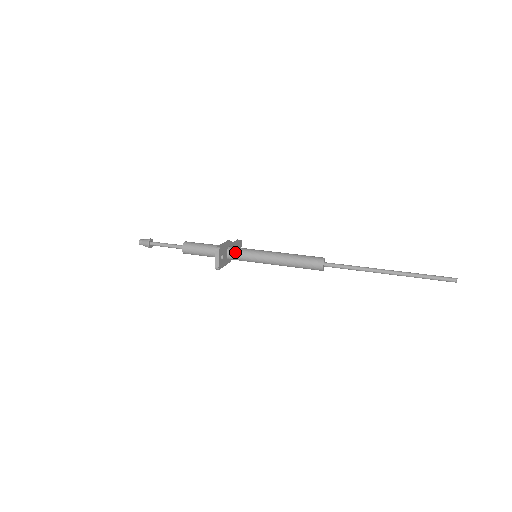
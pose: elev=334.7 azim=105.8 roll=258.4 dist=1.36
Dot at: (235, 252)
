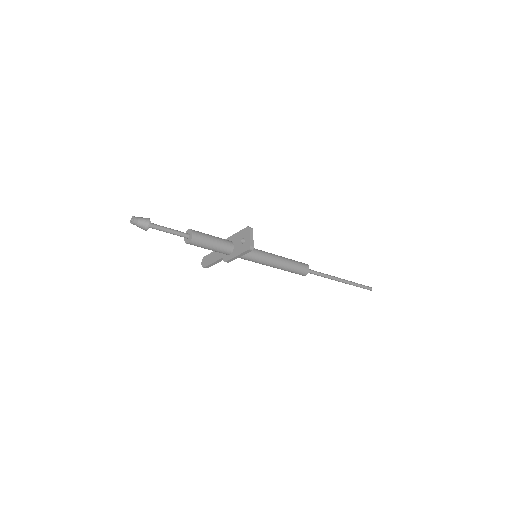
Dot at: occluded
